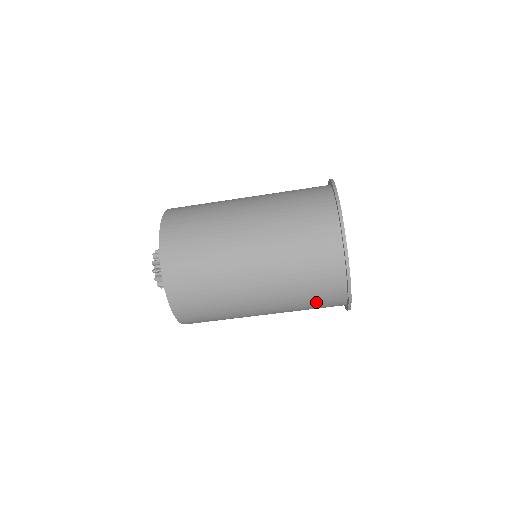
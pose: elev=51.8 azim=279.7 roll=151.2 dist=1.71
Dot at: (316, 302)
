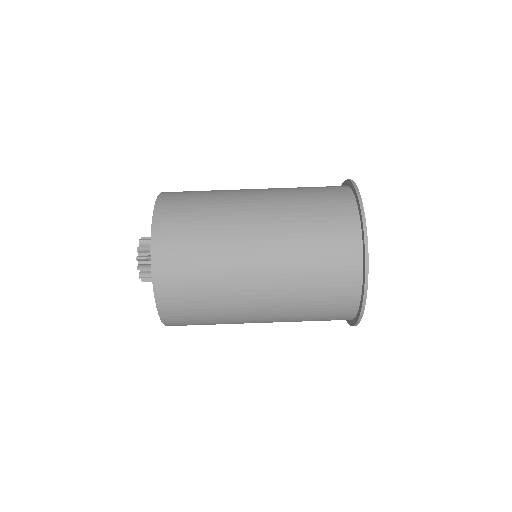
Dot at: (323, 308)
